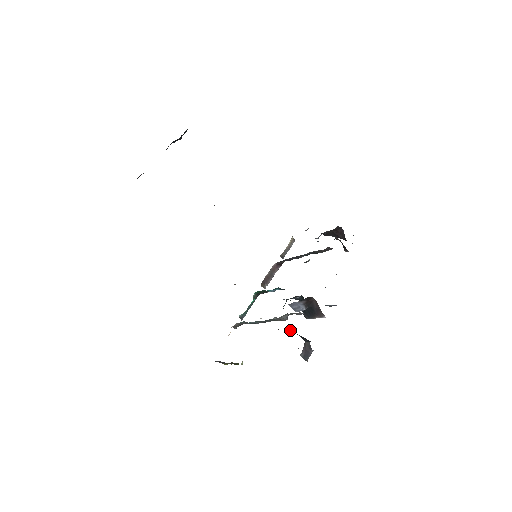
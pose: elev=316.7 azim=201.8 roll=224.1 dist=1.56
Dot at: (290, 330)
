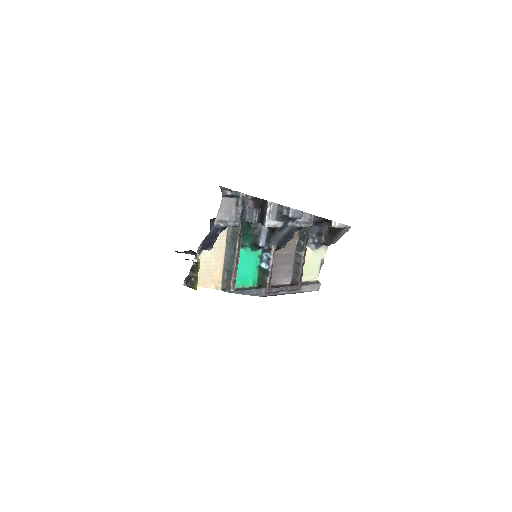
Dot at: (222, 192)
